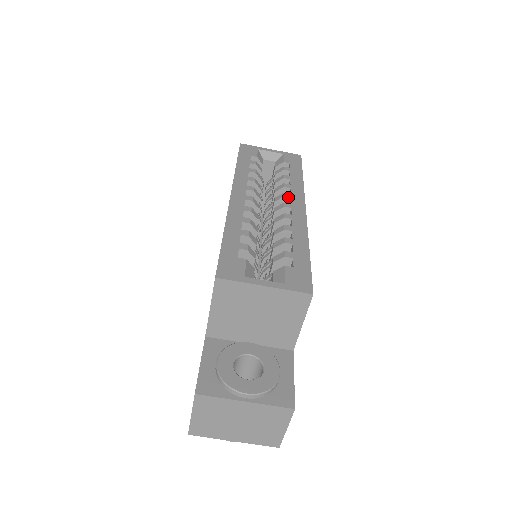
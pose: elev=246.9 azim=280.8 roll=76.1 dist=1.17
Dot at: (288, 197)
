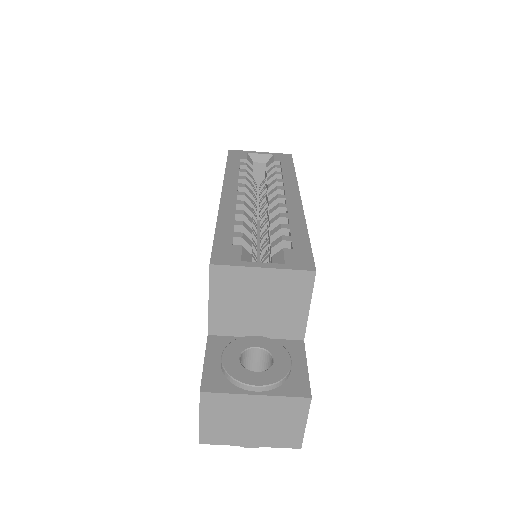
Dot at: (281, 189)
